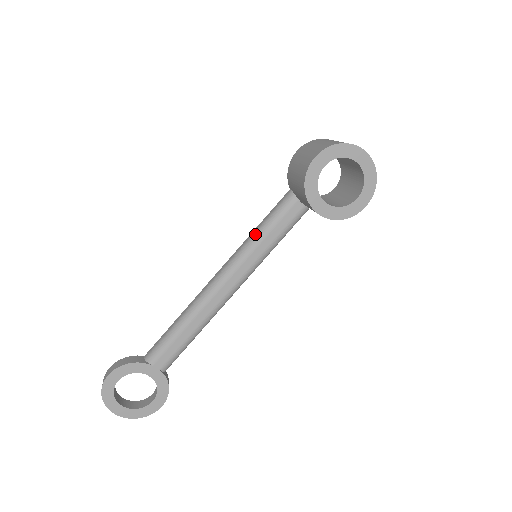
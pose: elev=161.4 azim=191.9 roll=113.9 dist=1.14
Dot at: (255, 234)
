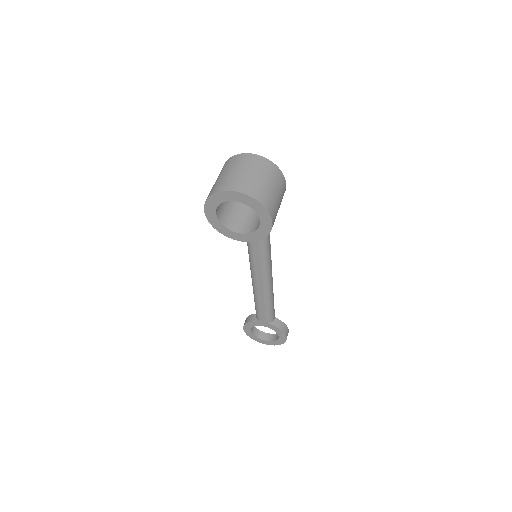
Dot at: occluded
